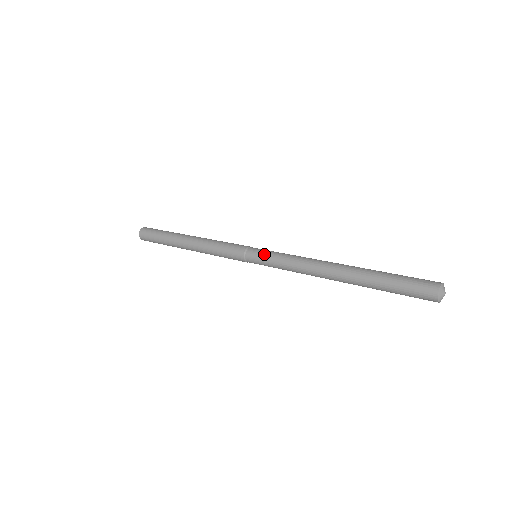
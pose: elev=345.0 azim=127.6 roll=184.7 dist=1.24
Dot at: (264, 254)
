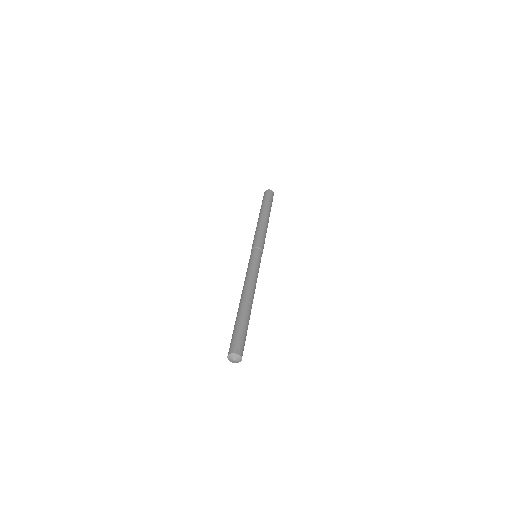
Dot at: (250, 259)
